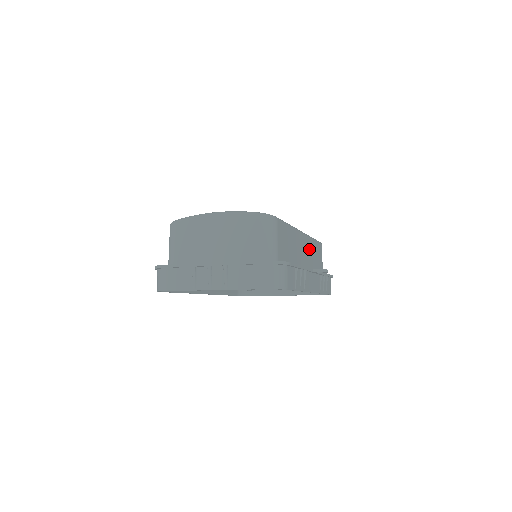
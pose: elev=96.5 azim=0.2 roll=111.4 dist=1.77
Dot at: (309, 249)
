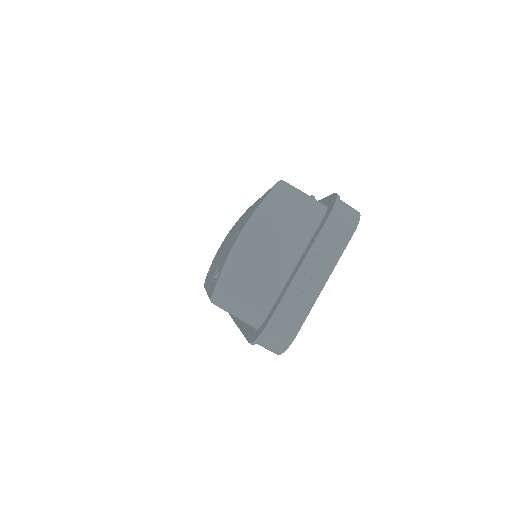
Dot at: occluded
